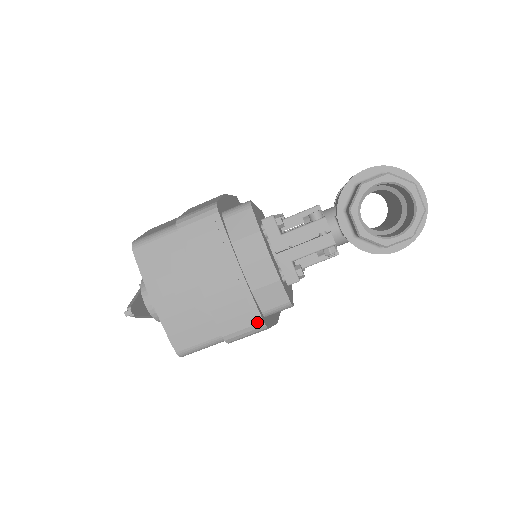
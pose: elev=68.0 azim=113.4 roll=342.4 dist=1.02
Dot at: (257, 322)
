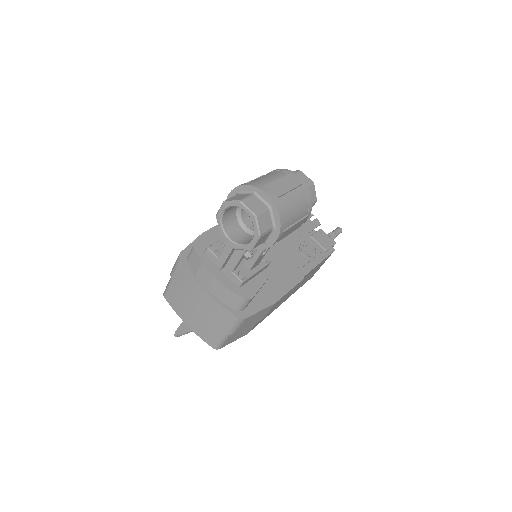
Dot at: (233, 318)
